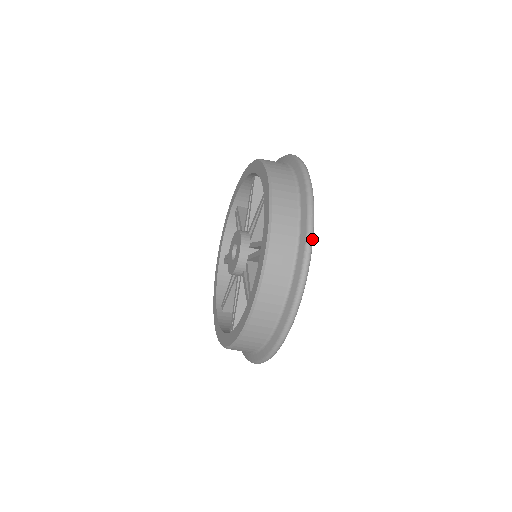
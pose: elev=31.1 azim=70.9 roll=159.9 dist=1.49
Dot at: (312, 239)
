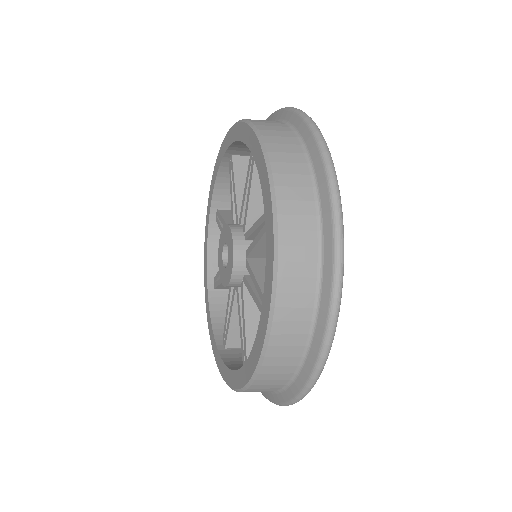
Dot at: (337, 183)
